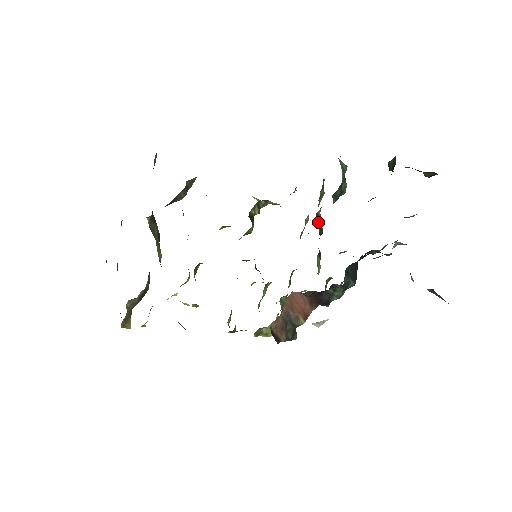
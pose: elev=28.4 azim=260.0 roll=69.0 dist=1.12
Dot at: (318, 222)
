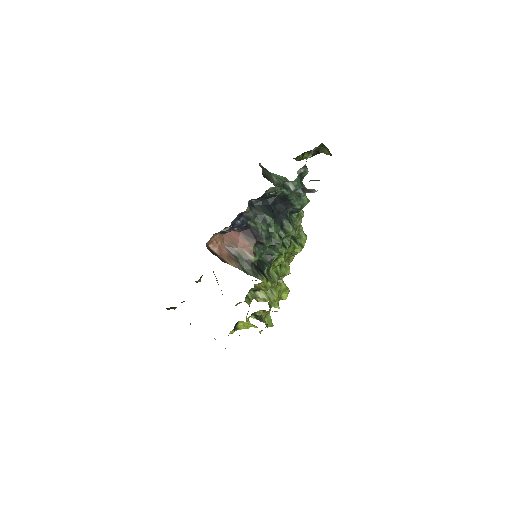
Dot at: occluded
